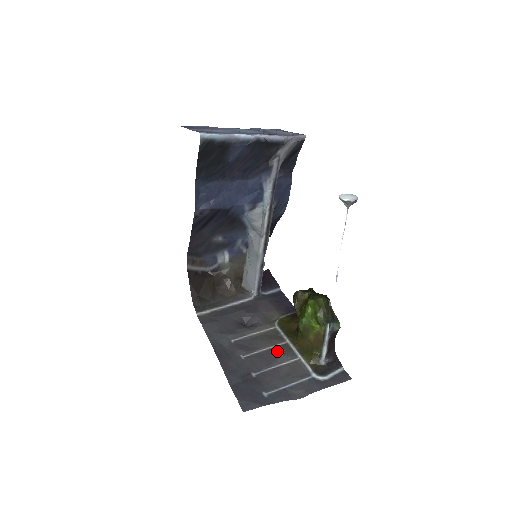
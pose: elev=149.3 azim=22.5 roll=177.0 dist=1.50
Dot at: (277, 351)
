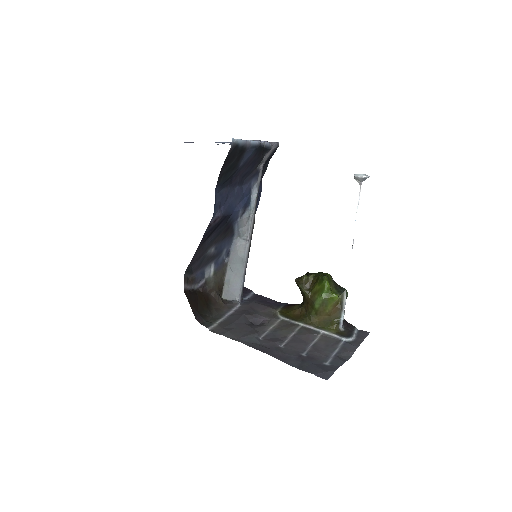
Dot at: (302, 333)
